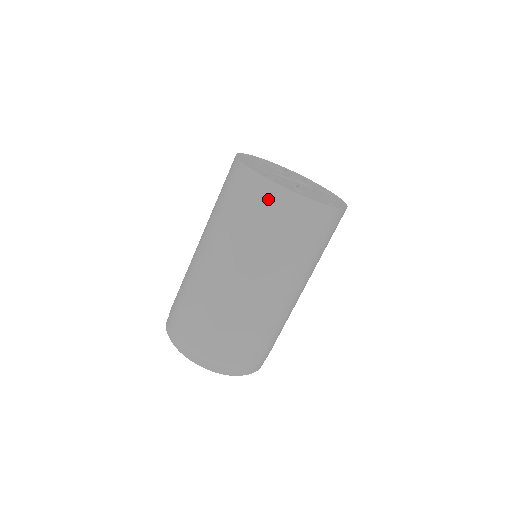
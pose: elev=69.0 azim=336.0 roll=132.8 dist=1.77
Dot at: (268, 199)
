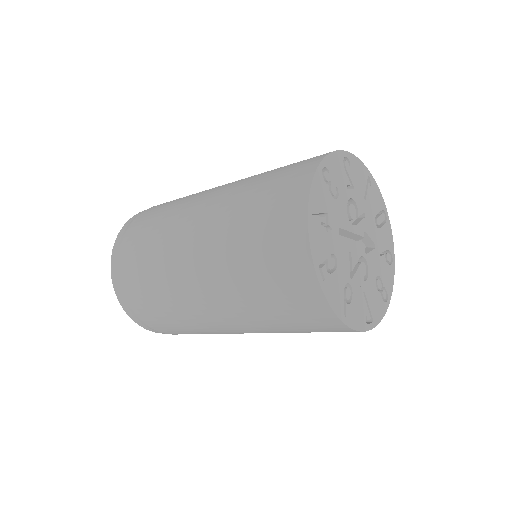
Dot at: (301, 296)
